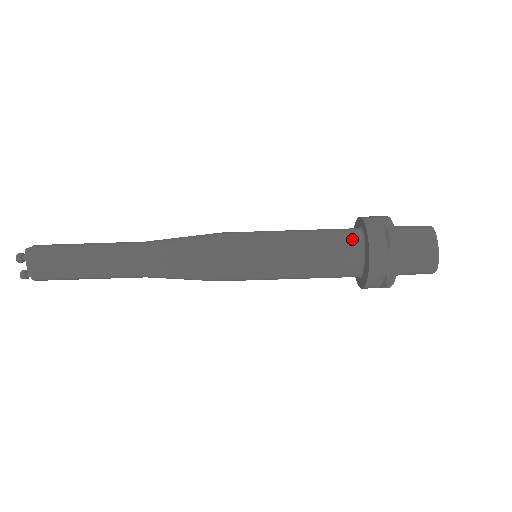
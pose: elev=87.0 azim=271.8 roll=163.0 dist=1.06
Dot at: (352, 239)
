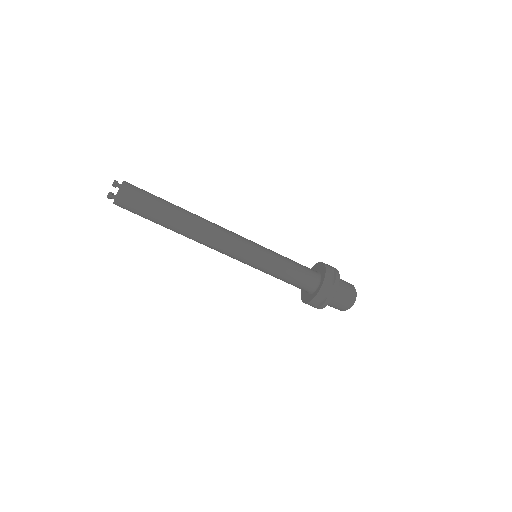
Dot at: (307, 289)
